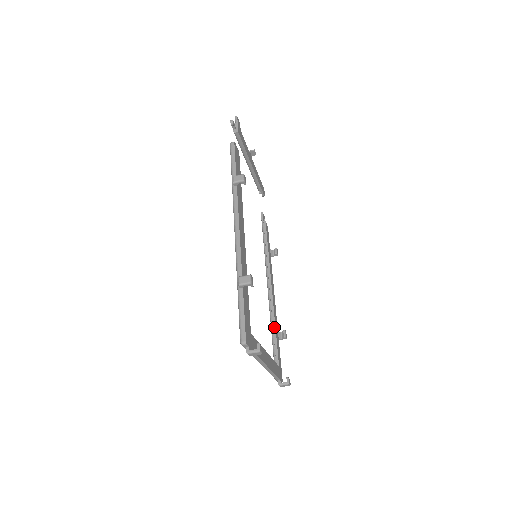
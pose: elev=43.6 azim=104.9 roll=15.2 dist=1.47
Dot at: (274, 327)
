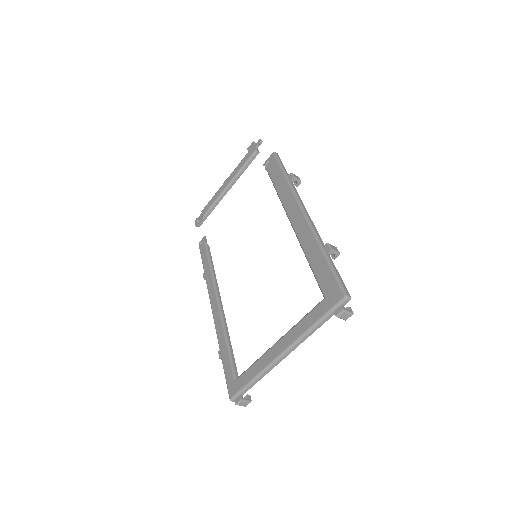
Dot at: (229, 340)
